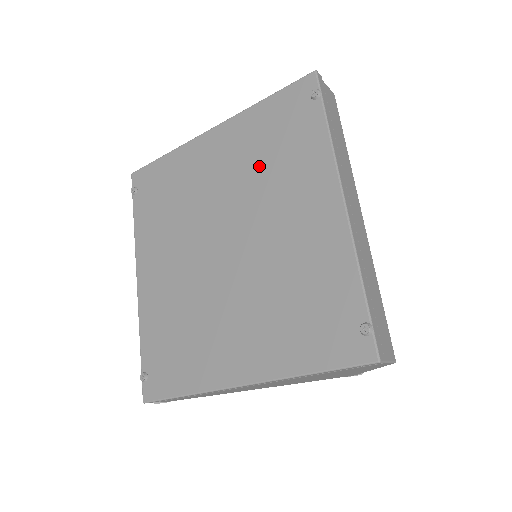
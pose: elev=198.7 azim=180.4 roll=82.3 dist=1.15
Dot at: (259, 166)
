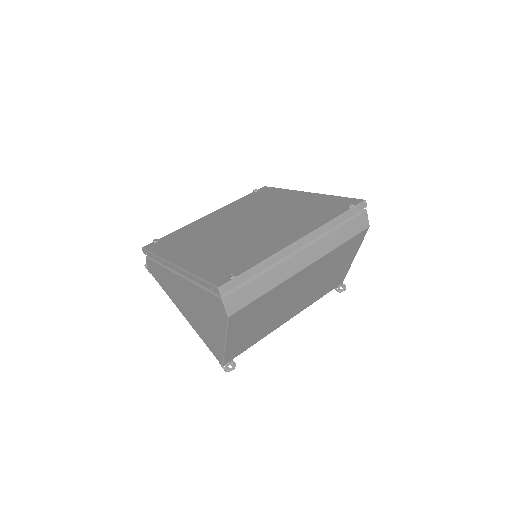
Dot at: (298, 212)
